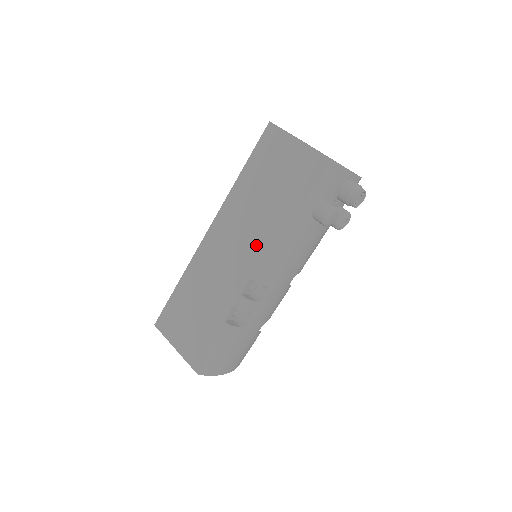
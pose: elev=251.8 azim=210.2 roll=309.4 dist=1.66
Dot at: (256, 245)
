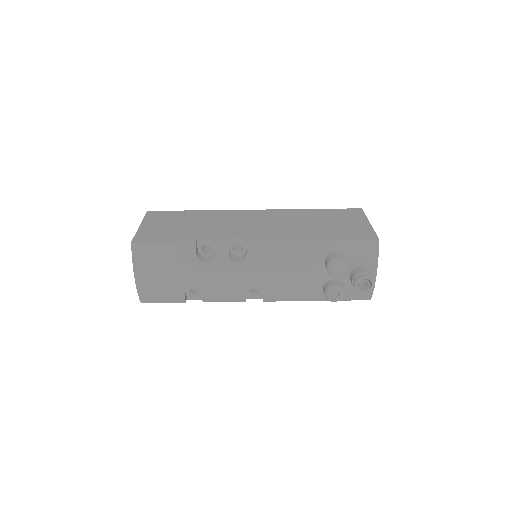
Dot at: (276, 231)
